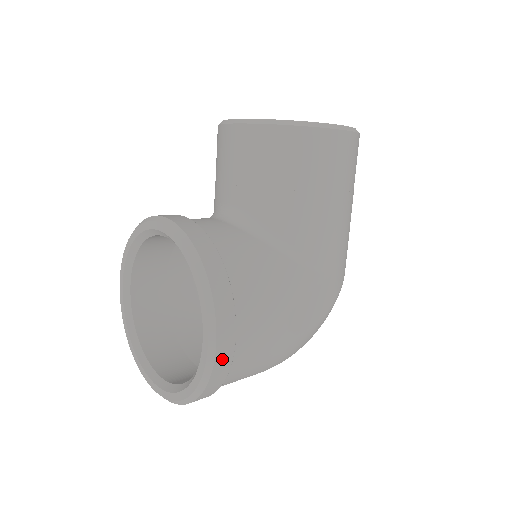
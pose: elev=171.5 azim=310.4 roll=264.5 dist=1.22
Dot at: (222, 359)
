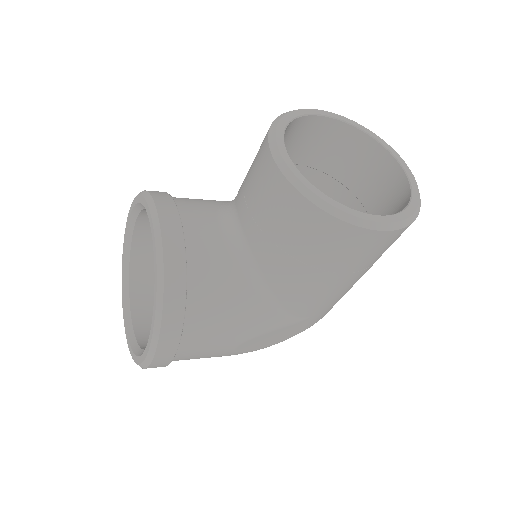
Dot at: (157, 365)
